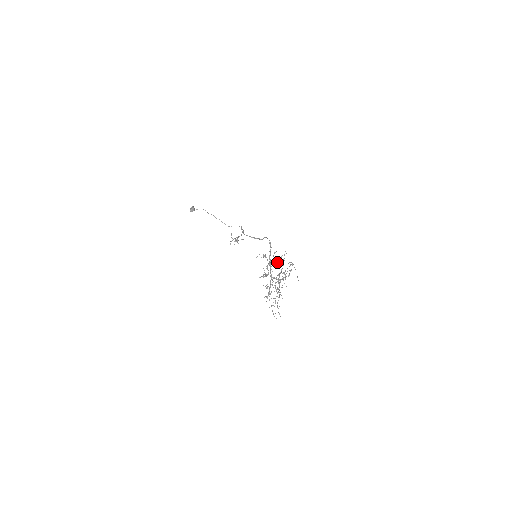
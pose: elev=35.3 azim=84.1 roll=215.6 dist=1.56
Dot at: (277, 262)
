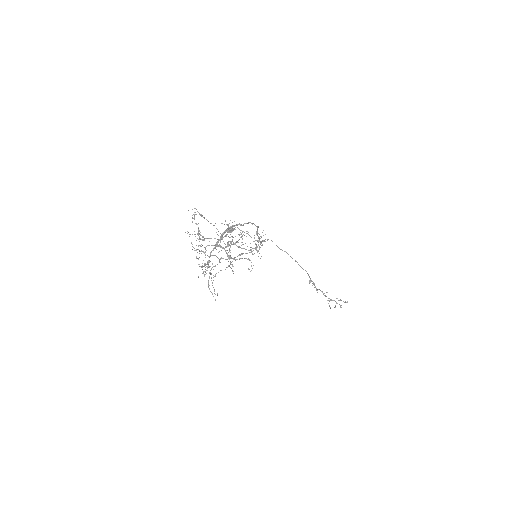
Dot at: occluded
